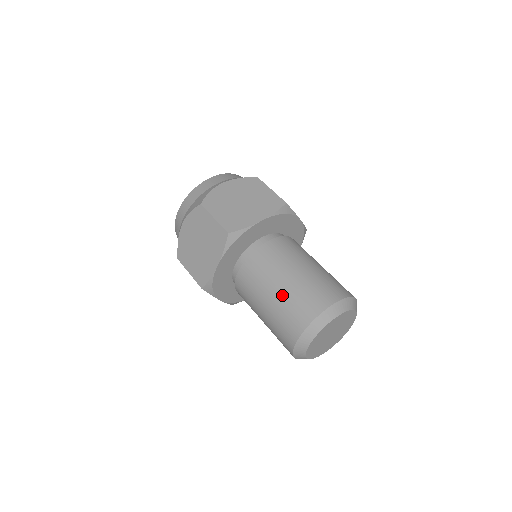
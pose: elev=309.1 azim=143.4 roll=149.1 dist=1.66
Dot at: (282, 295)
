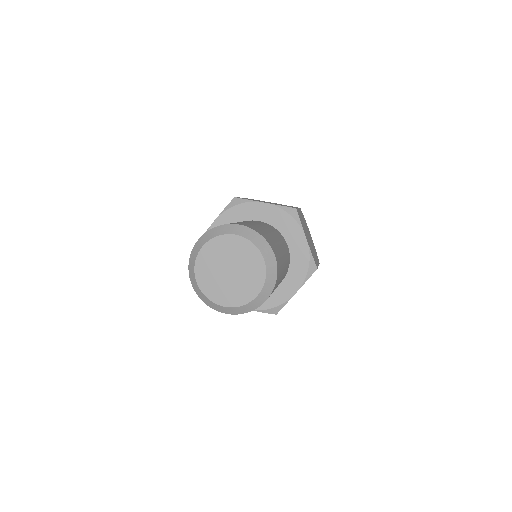
Dot at: occluded
